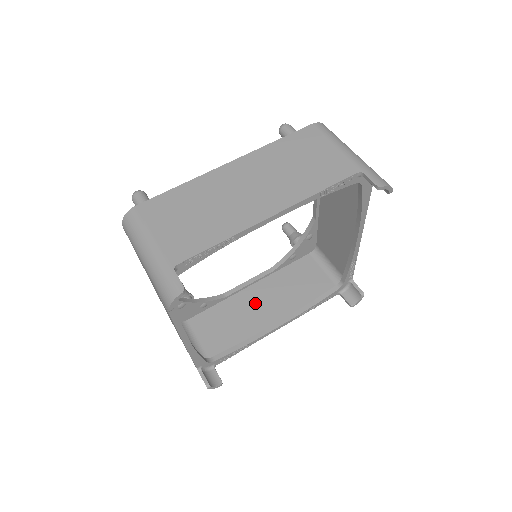
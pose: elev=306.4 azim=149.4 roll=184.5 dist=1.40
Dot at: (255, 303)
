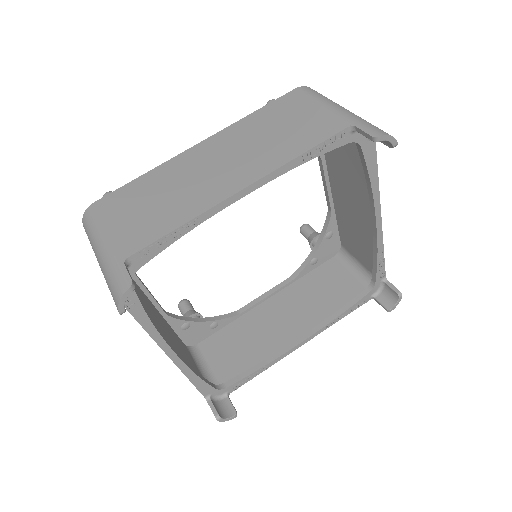
Dot at: (273, 318)
